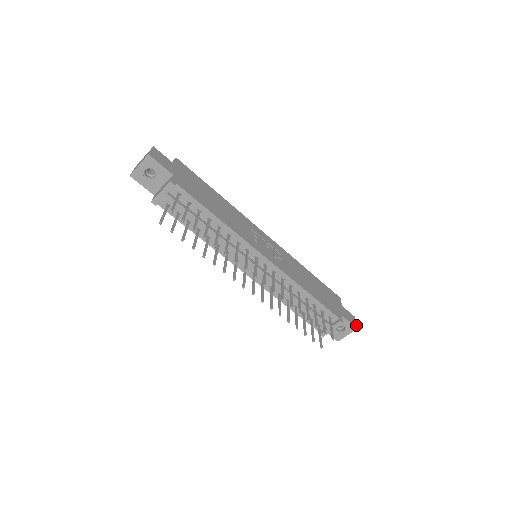
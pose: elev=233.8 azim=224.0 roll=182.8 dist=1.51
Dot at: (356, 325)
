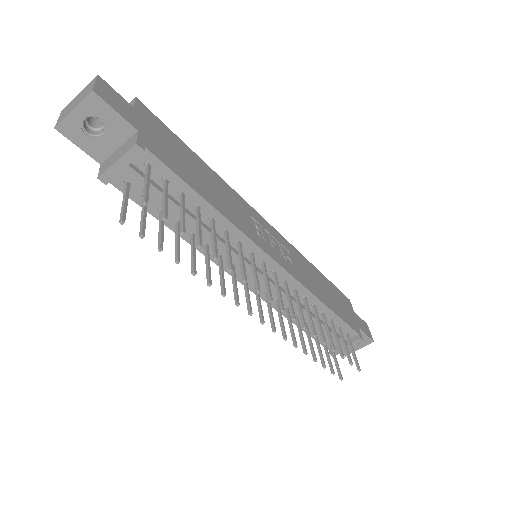
Dot at: (371, 336)
